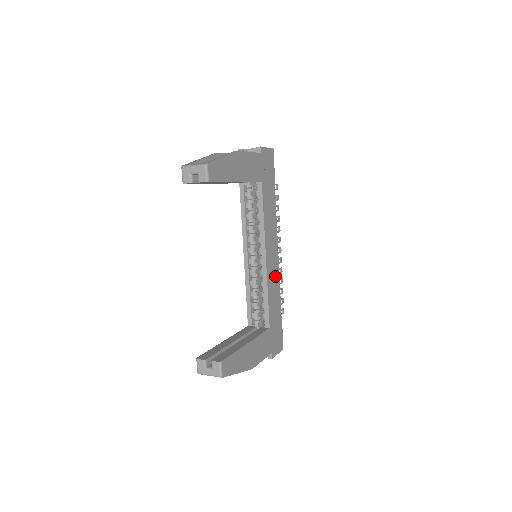
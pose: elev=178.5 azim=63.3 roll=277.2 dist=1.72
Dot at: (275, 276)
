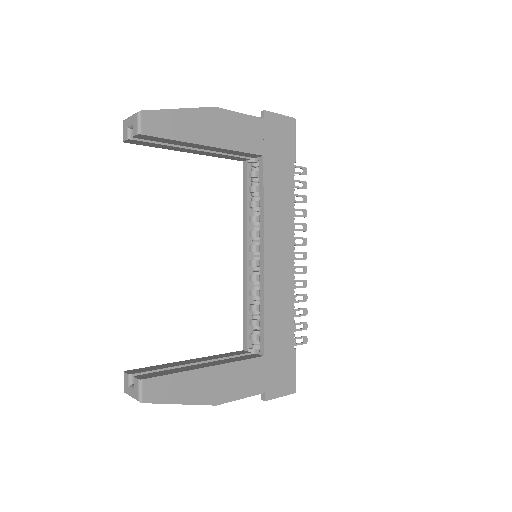
Dot at: (284, 287)
